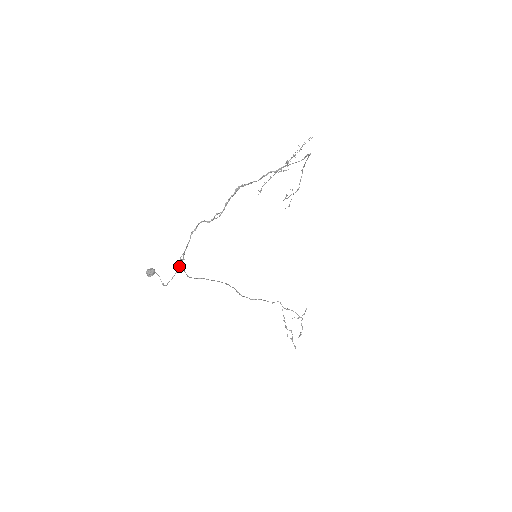
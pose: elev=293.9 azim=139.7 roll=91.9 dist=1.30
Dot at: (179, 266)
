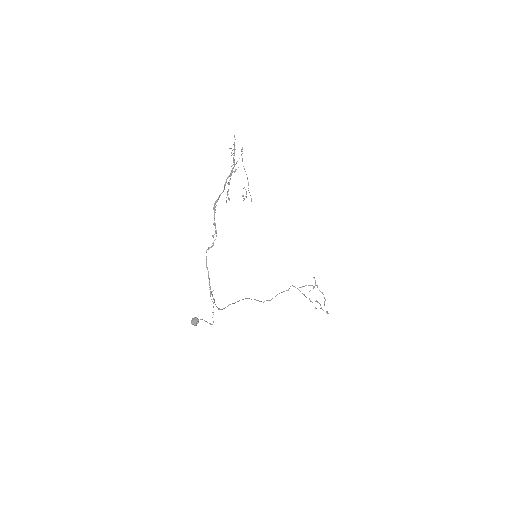
Dot at: (212, 301)
